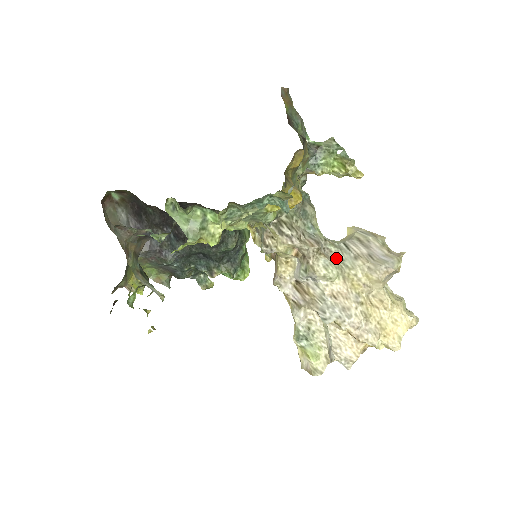
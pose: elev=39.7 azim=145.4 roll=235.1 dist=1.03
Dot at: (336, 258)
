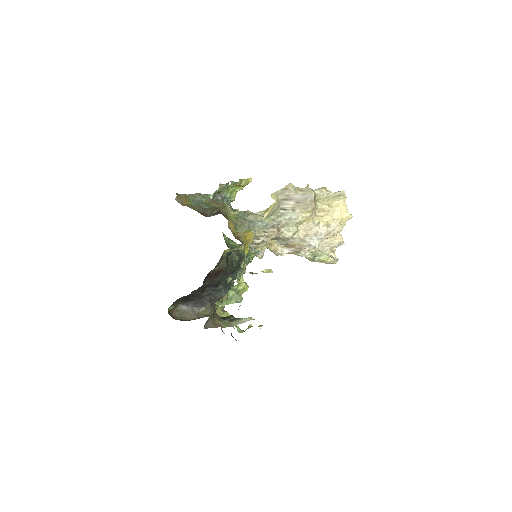
Dot at: (287, 221)
